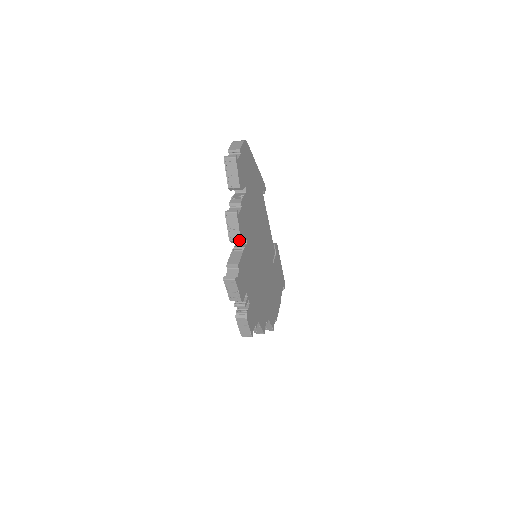
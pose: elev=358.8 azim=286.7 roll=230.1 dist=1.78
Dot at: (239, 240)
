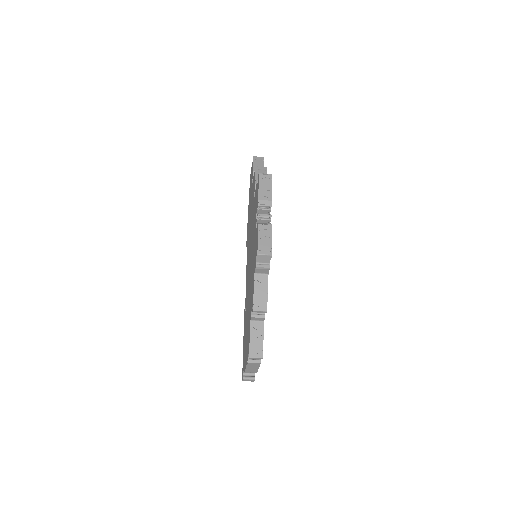
Dot at: occluded
